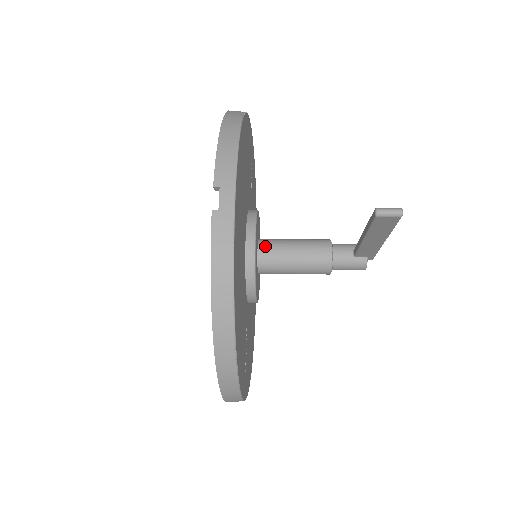
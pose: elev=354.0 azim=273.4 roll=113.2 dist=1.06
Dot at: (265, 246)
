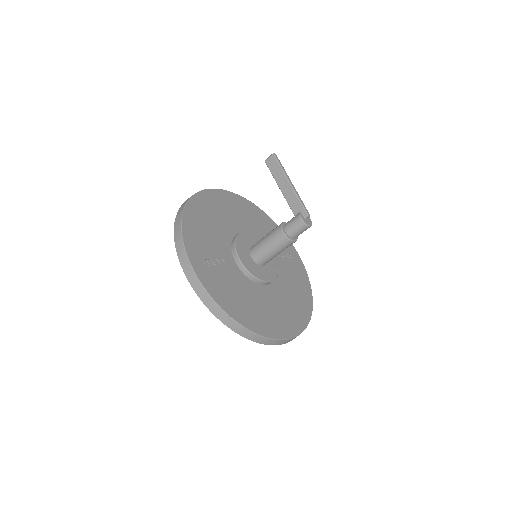
Dot at: occluded
